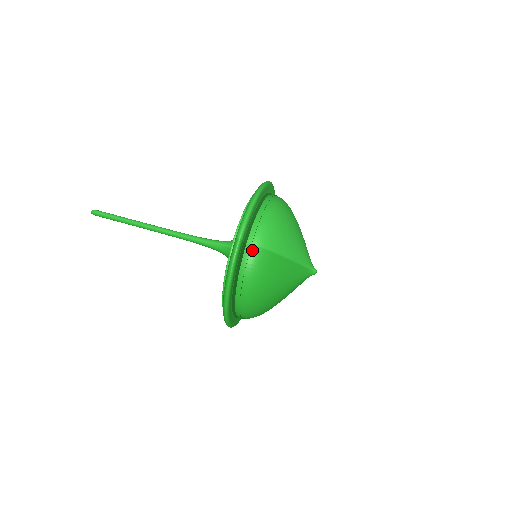
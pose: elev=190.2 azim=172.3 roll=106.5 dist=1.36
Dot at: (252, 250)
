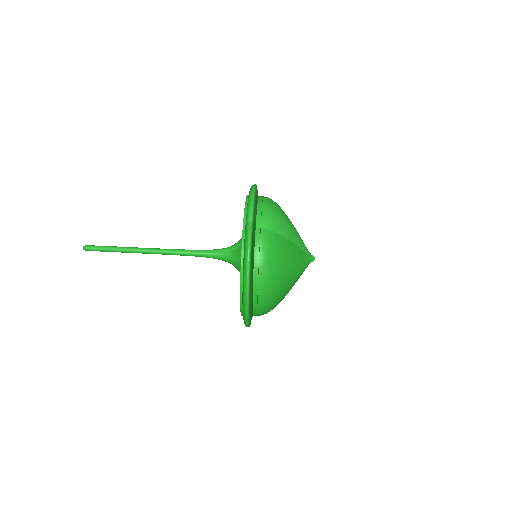
Dot at: (262, 233)
